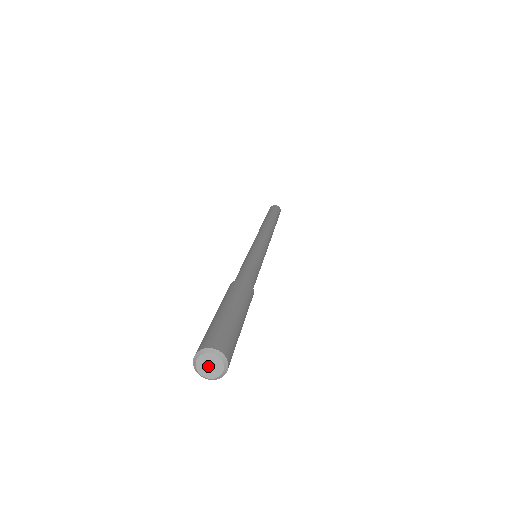
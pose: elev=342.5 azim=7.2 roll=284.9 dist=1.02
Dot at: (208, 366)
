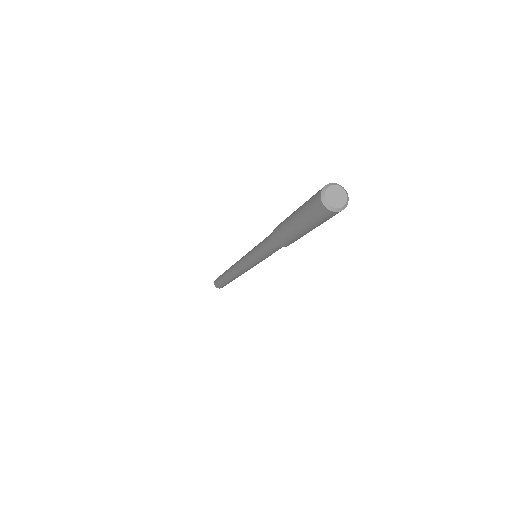
Dot at: (335, 196)
